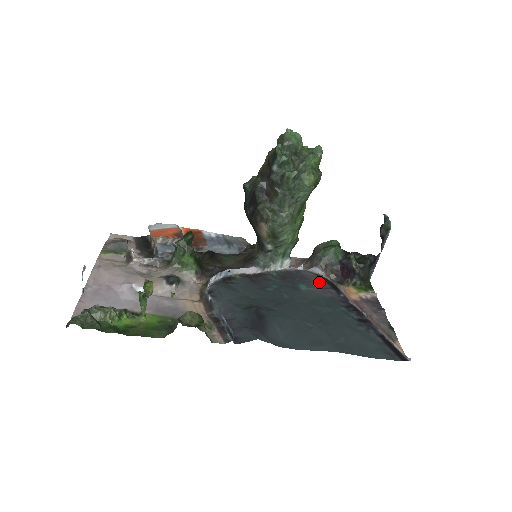
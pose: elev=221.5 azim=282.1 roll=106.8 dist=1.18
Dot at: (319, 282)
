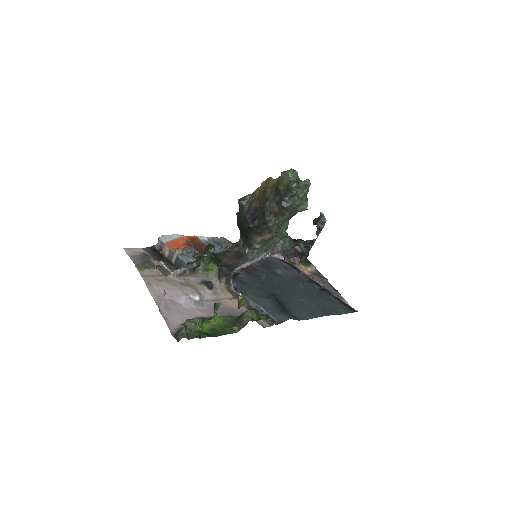
Dot at: (284, 265)
